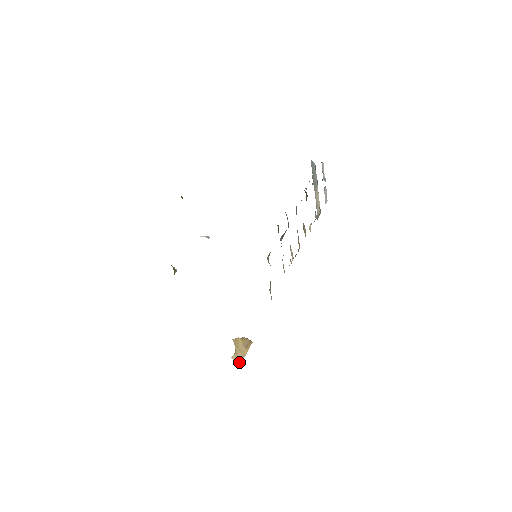
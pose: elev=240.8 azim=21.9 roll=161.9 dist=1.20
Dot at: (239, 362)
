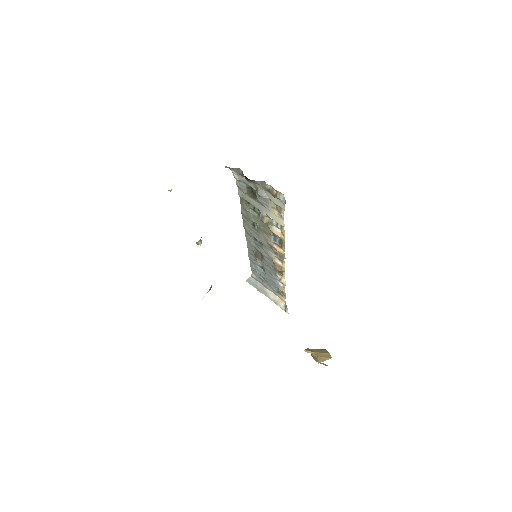
Dot at: (328, 357)
